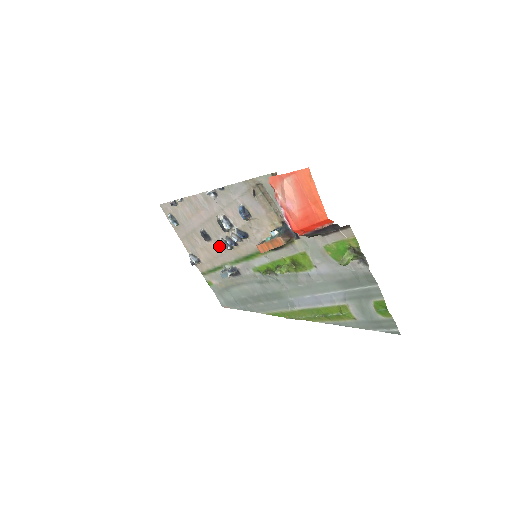
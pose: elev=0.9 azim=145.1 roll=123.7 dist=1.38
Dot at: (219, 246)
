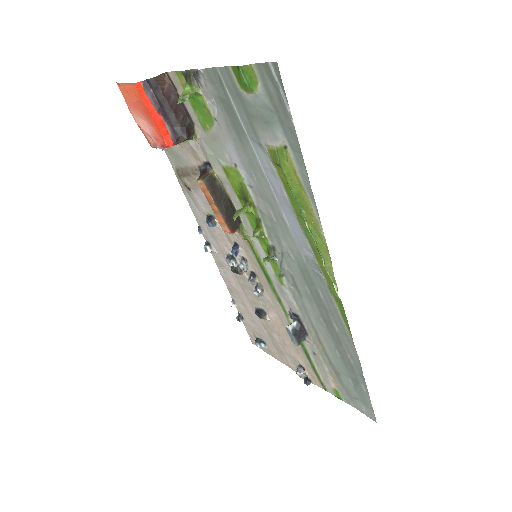
Dot at: (269, 308)
